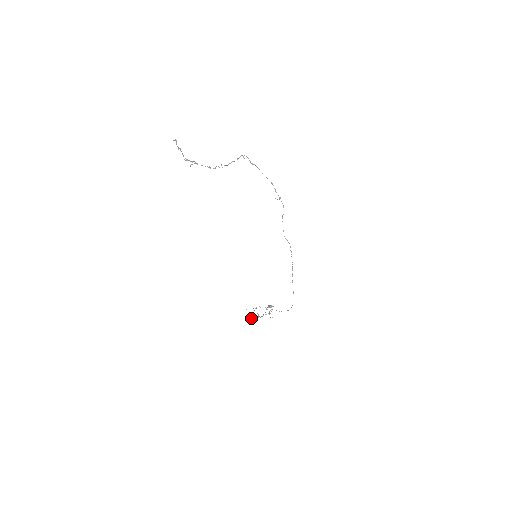
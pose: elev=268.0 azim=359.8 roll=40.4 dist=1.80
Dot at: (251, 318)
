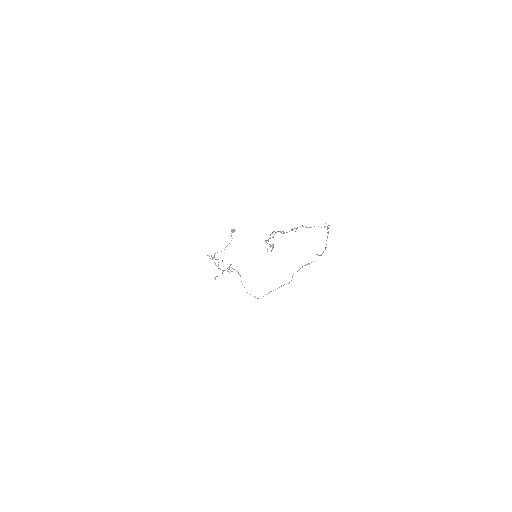
Dot at: occluded
